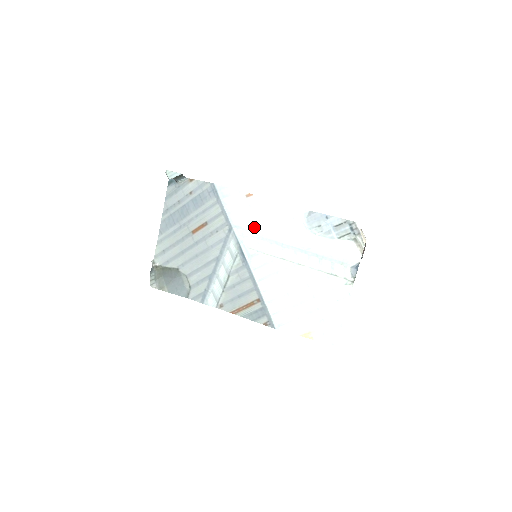
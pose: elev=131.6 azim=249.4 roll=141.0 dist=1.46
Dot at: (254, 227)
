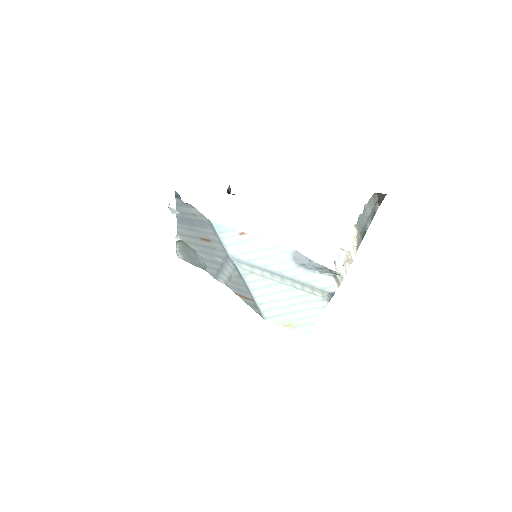
Dot at: (247, 258)
